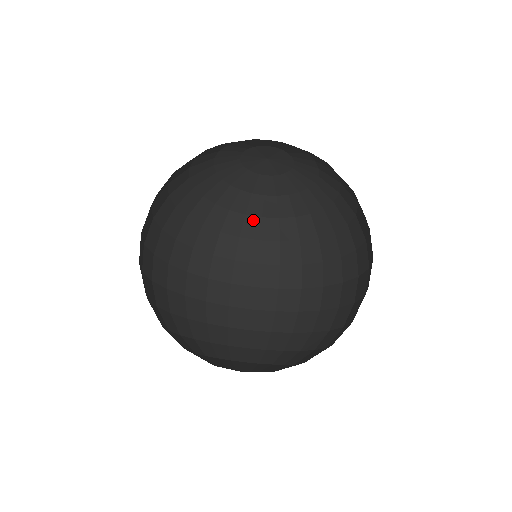
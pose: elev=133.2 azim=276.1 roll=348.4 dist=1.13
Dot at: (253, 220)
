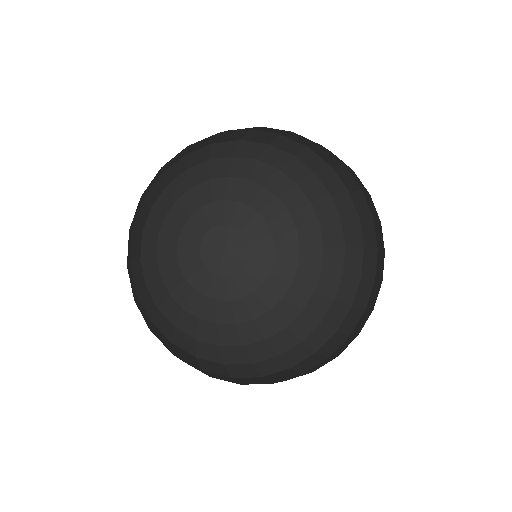
Dot at: (246, 326)
